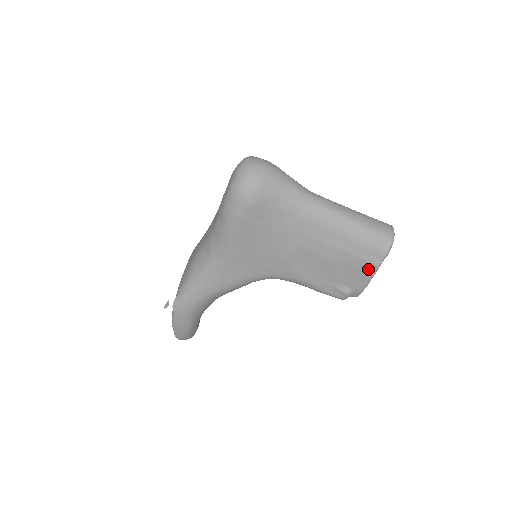
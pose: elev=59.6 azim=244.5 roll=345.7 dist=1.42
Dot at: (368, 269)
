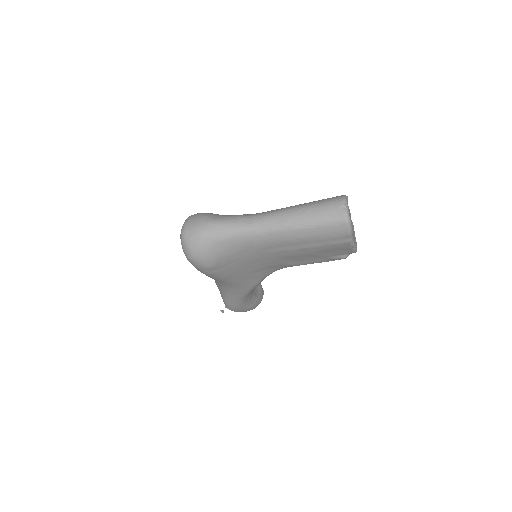
Dot at: (344, 246)
